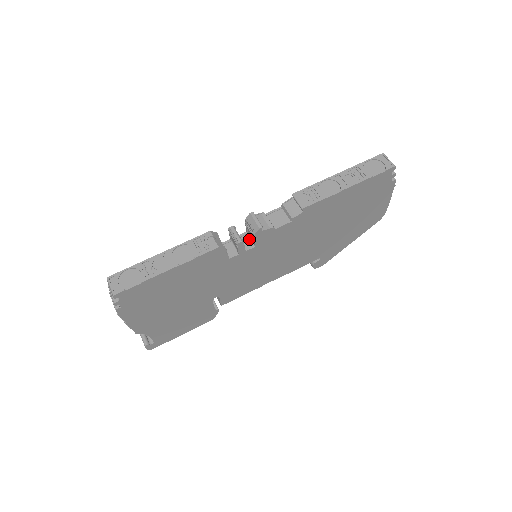
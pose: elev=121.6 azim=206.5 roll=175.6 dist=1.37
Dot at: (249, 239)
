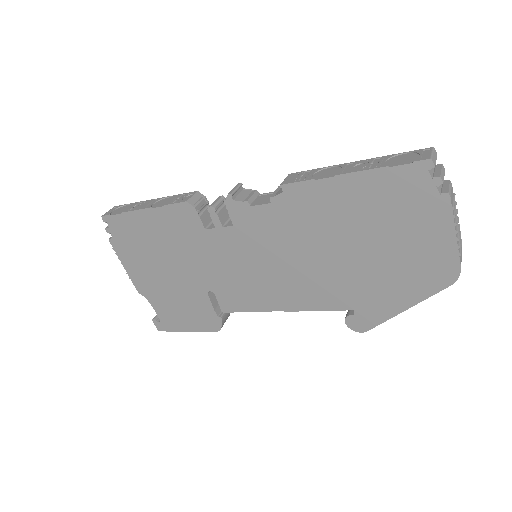
Dot at: occluded
